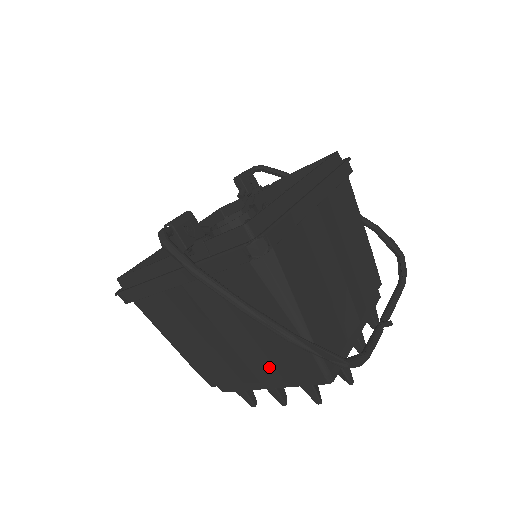
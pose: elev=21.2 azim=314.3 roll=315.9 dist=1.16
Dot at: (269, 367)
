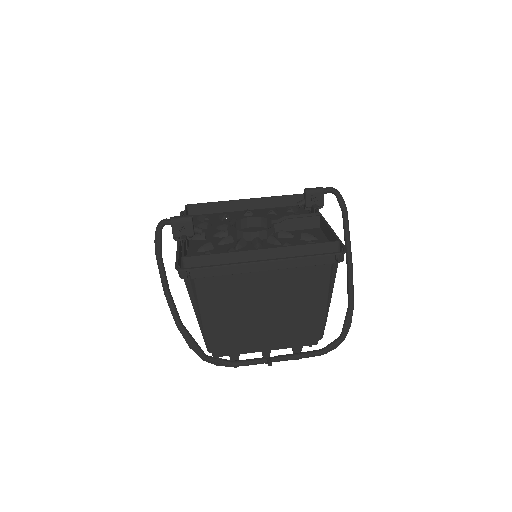
Dot at: occluded
